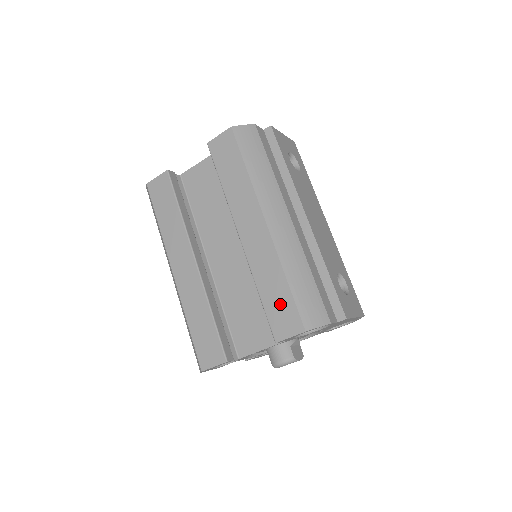
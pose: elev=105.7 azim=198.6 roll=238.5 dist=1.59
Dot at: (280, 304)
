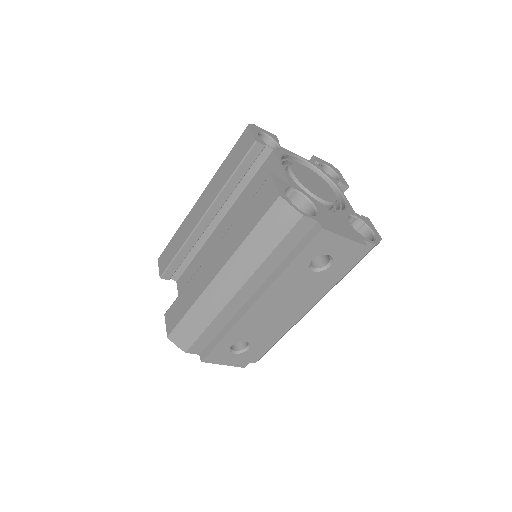
Dot at: (179, 310)
